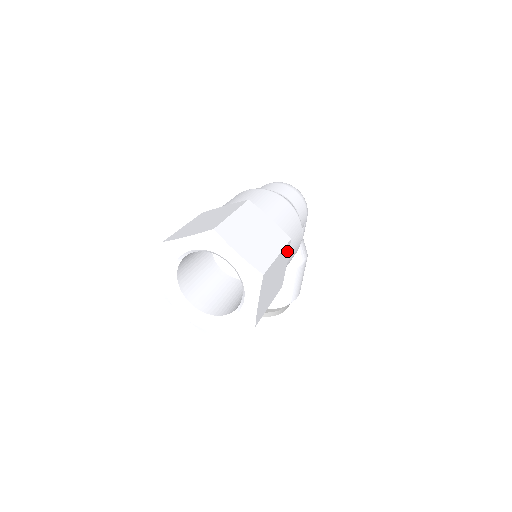
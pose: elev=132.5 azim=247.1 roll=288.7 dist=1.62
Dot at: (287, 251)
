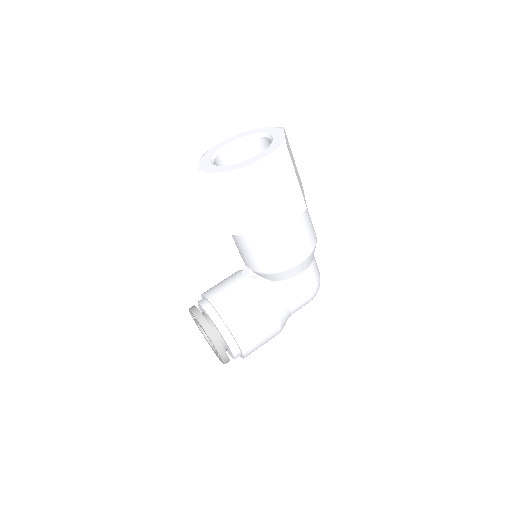
Dot at: (297, 210)
